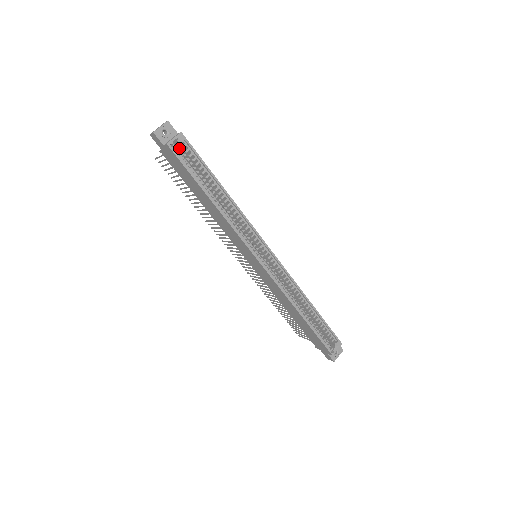
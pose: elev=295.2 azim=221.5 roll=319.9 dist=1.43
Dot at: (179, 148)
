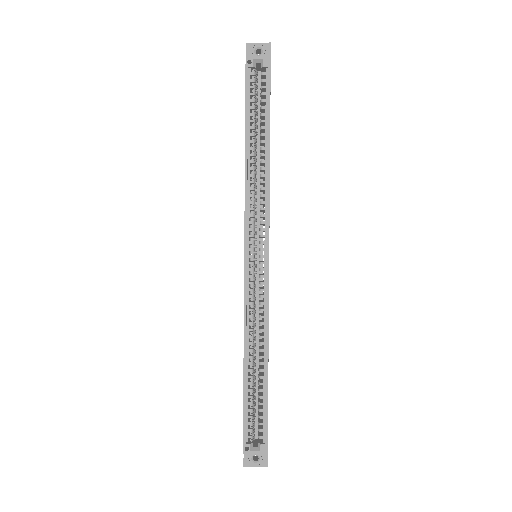
Dot at: (261, 77)
